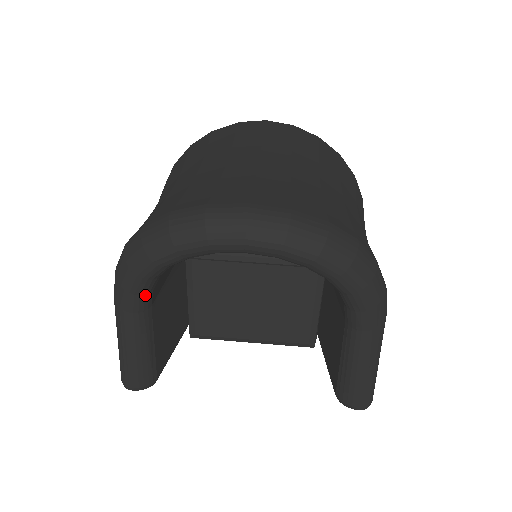
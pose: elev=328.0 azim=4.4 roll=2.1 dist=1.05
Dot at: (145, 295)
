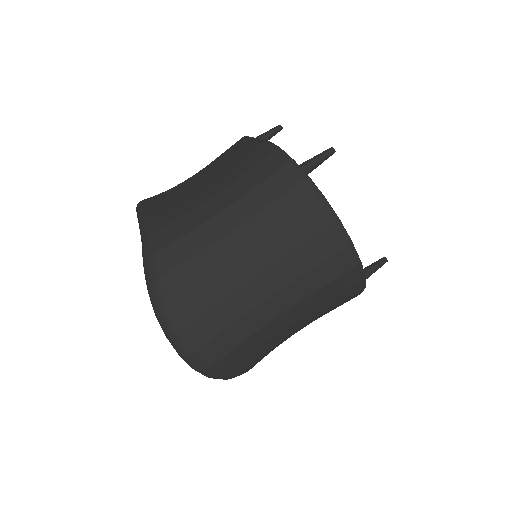
Dot at: occluded
